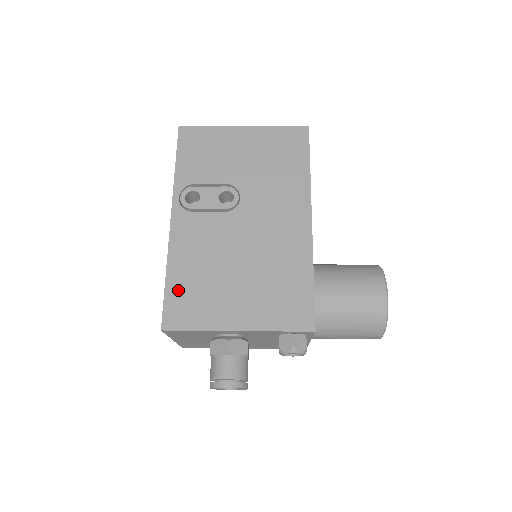
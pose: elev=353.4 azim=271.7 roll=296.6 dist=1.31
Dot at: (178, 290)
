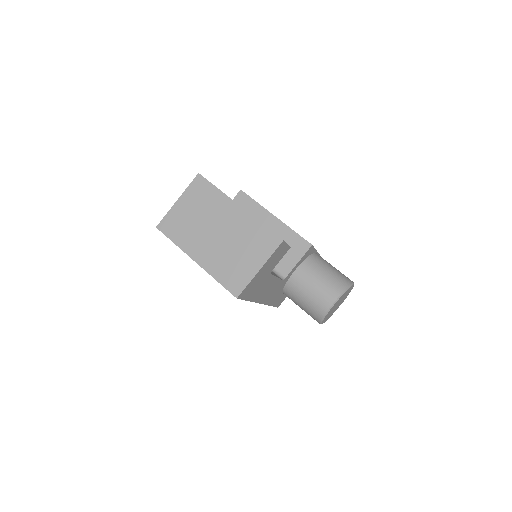
Dot at: occluded
